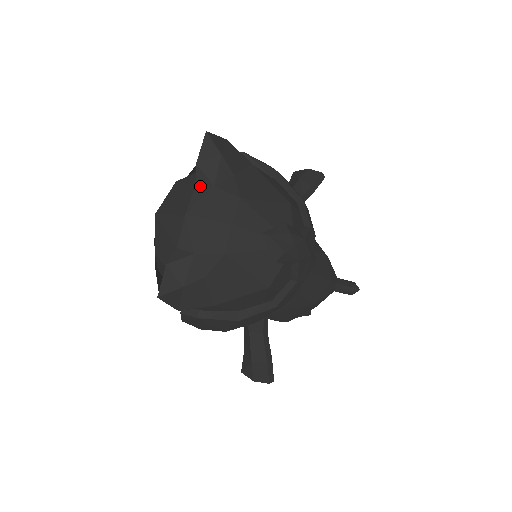
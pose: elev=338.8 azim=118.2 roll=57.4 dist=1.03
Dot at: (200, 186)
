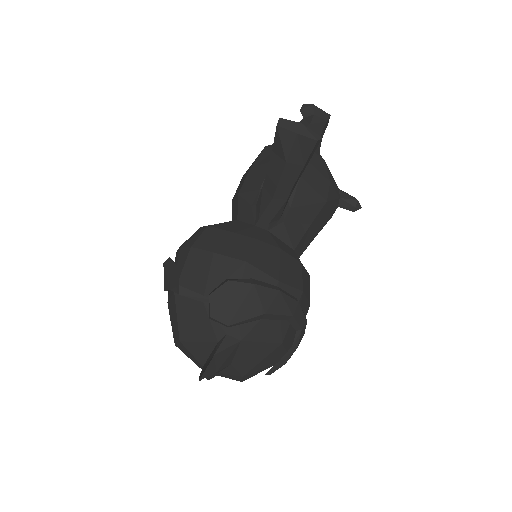
Dot at: occluded
